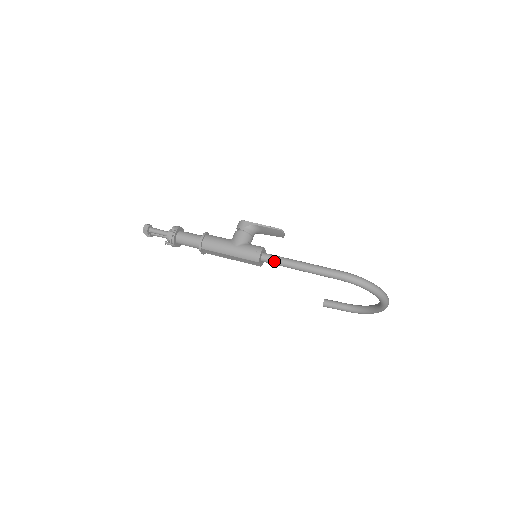
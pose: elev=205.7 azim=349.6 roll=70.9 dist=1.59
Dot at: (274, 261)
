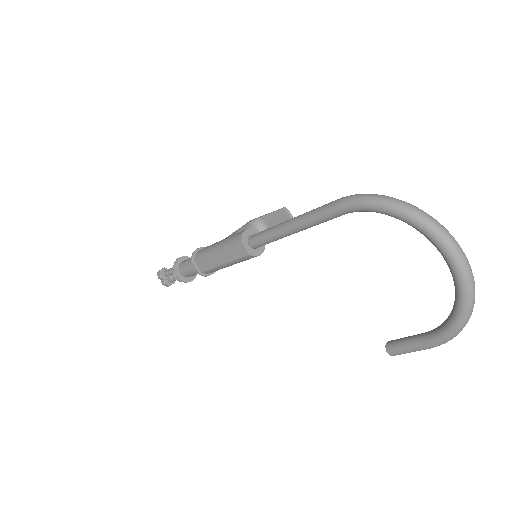
Dot at: (261, 234)
